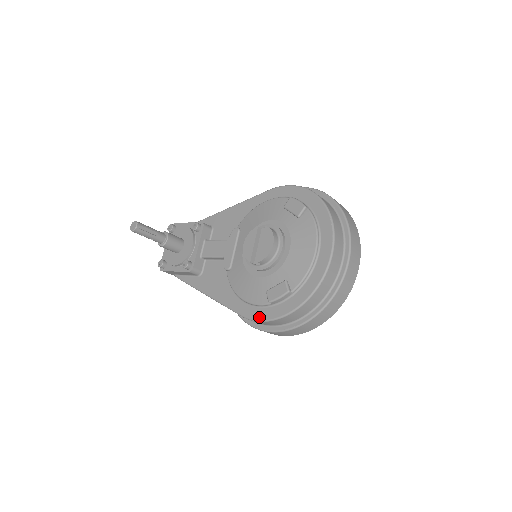
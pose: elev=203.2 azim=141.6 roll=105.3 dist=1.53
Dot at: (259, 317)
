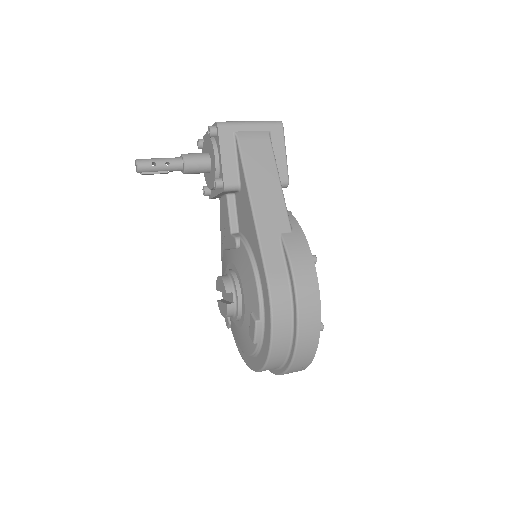
Dot at: occluded
